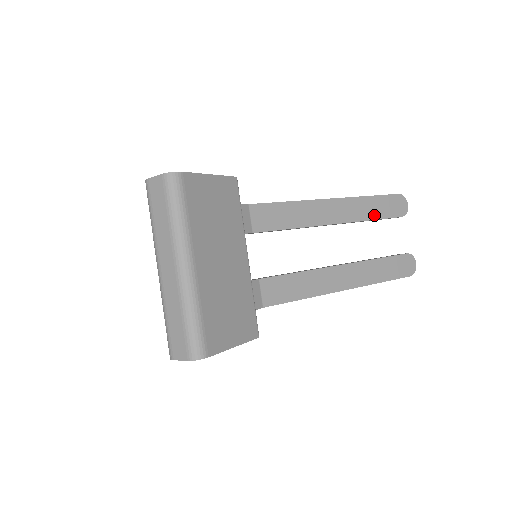
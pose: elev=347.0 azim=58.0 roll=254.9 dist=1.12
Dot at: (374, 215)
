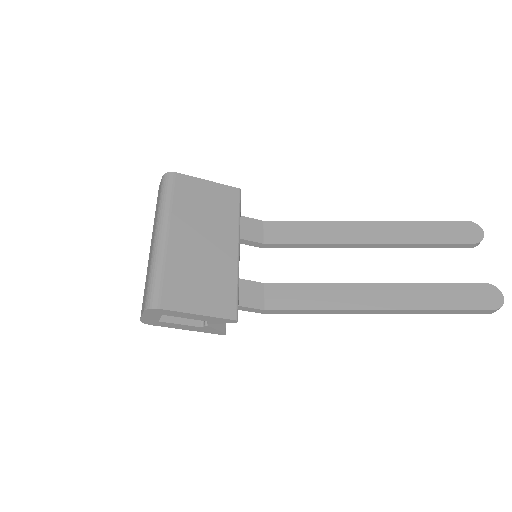
Dot at: (427, 239)
